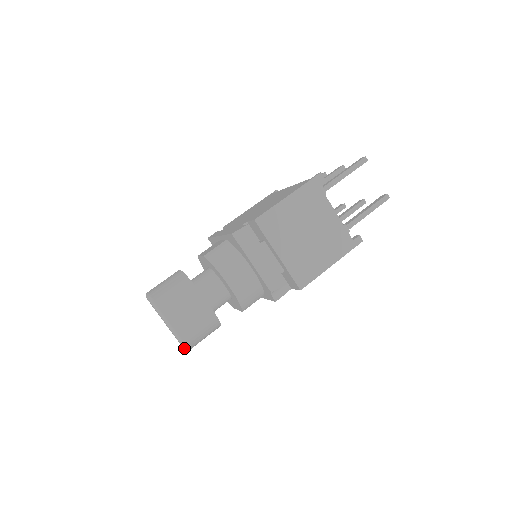
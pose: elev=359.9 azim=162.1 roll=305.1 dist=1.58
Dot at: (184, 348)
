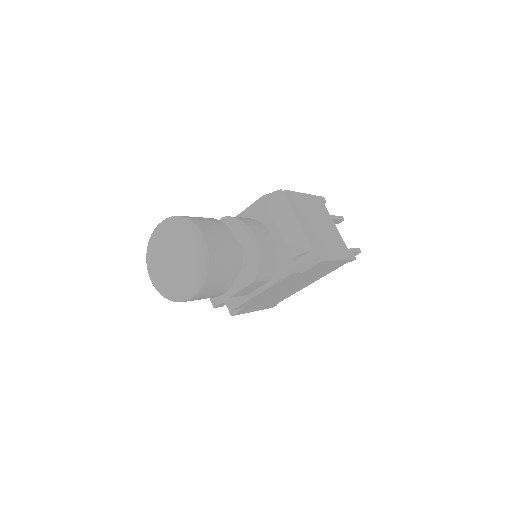
Dot at: (201, 278)
